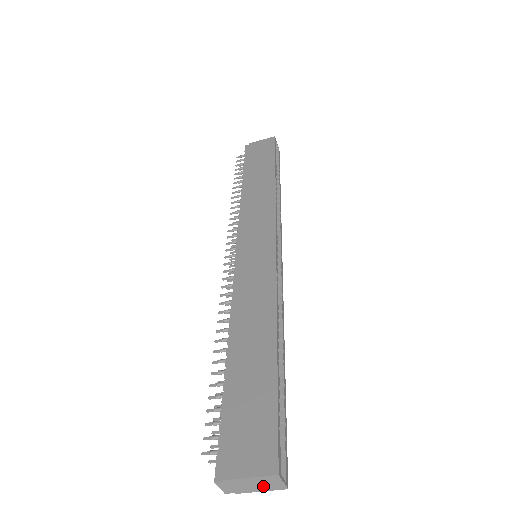
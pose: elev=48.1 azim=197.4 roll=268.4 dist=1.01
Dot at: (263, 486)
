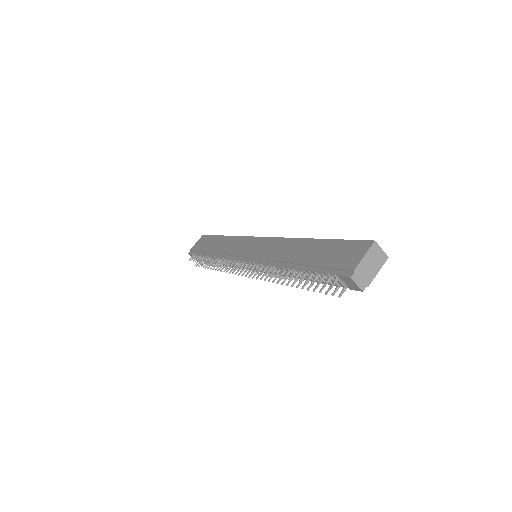
Dot at: (376, 263)
